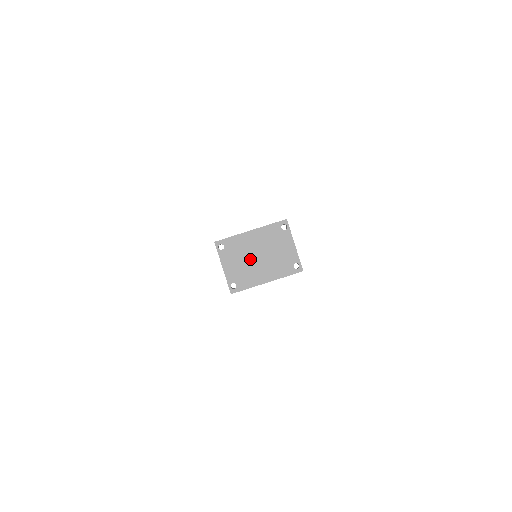
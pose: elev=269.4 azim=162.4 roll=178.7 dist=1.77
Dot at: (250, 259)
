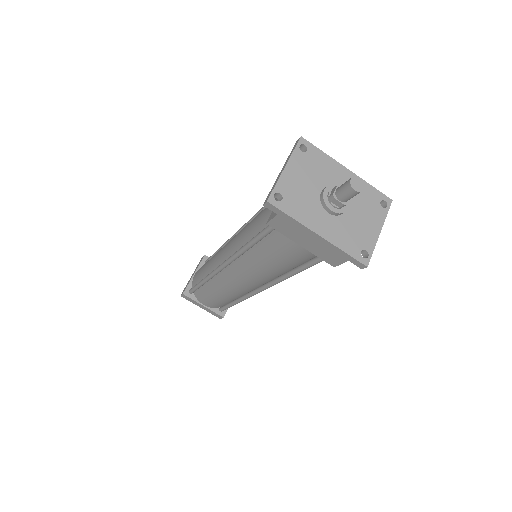
Dot at: (325, 190)
